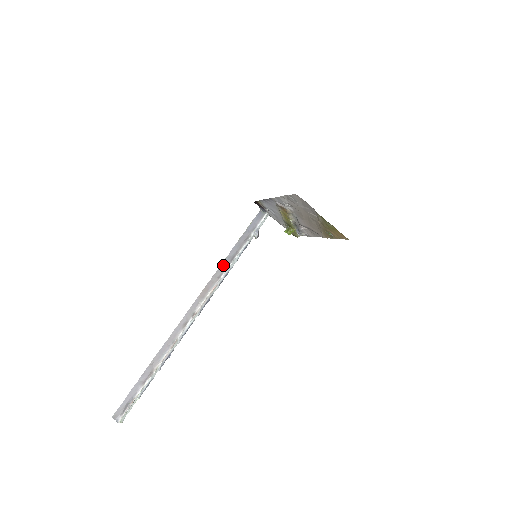
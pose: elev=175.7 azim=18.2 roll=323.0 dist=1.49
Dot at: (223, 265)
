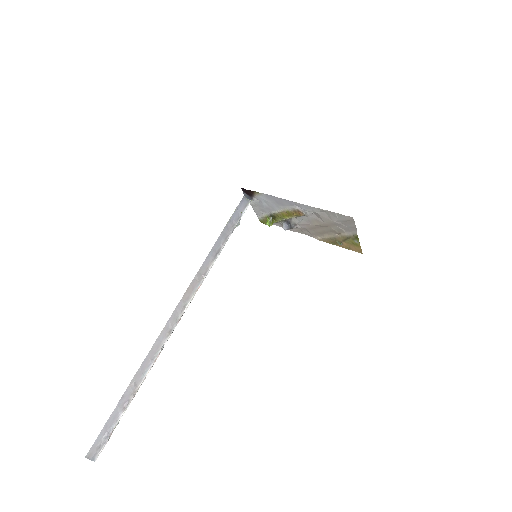
Dot at: (208, 260)
